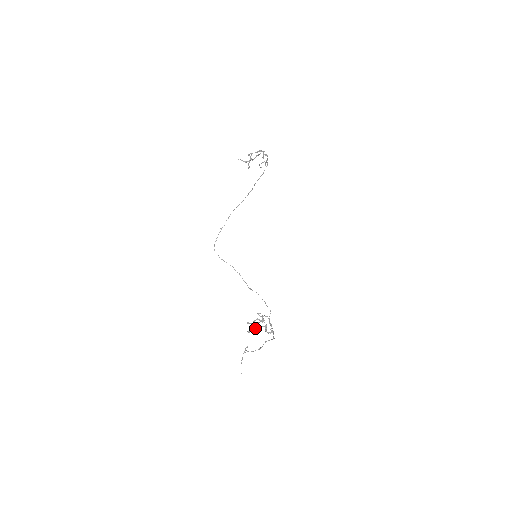
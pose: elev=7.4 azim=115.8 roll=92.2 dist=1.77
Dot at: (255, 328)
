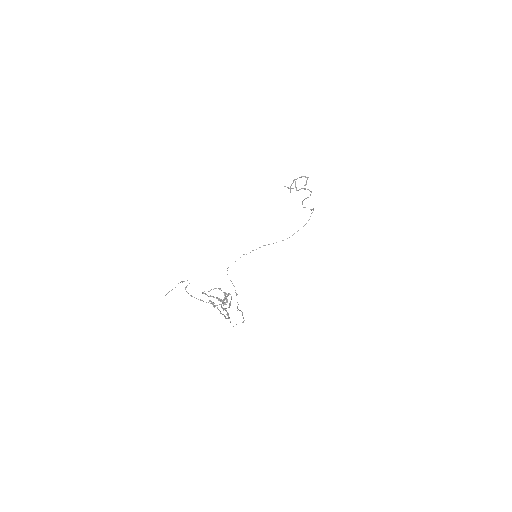
Dot at: (212, 296)
